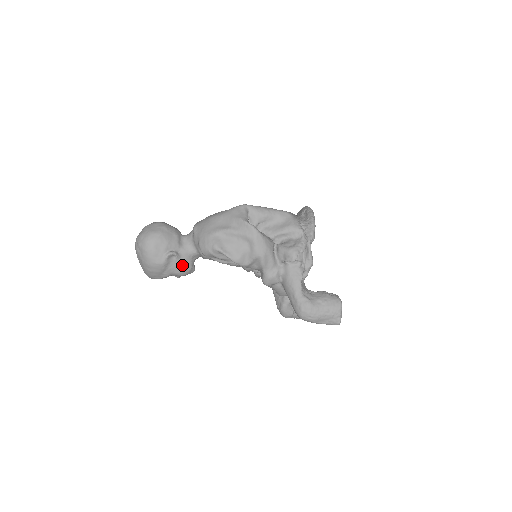
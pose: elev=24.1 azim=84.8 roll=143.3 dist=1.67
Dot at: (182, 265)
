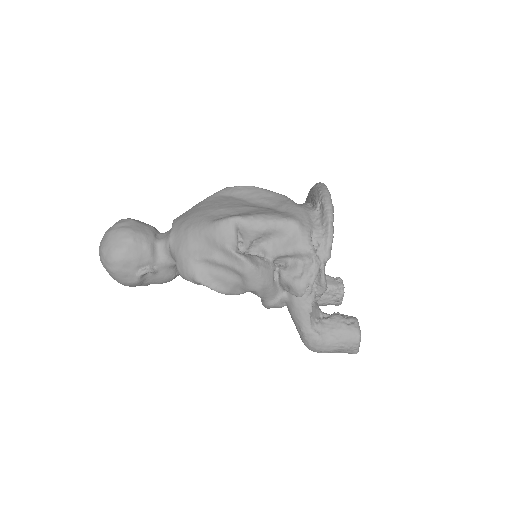
Dot at: (162, 277)
